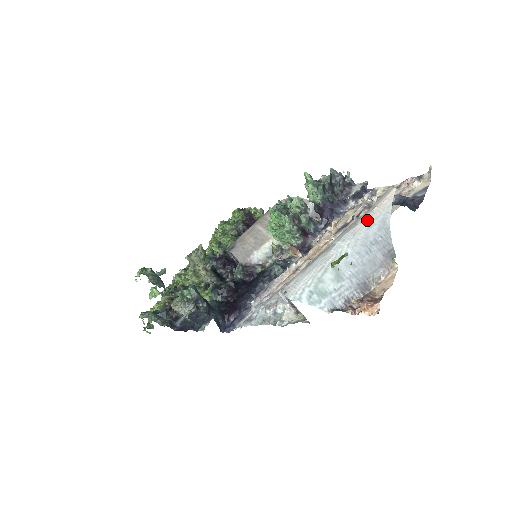
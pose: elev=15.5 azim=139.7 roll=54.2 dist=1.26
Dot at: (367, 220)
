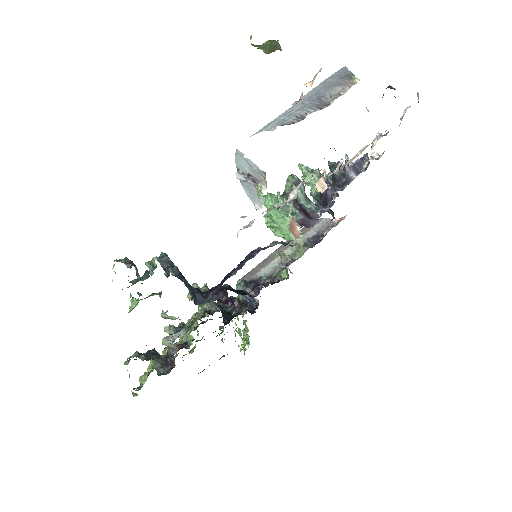
Dot at: occluded
